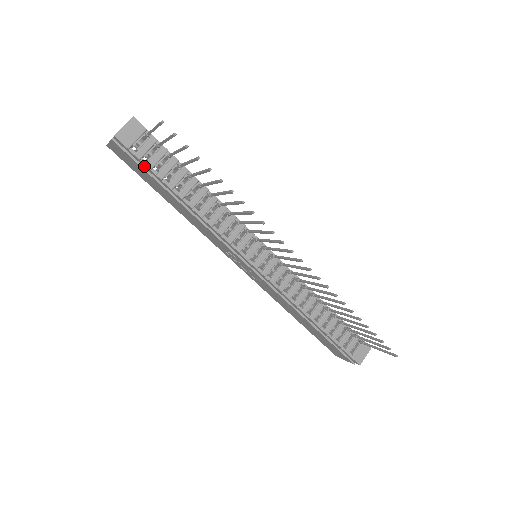
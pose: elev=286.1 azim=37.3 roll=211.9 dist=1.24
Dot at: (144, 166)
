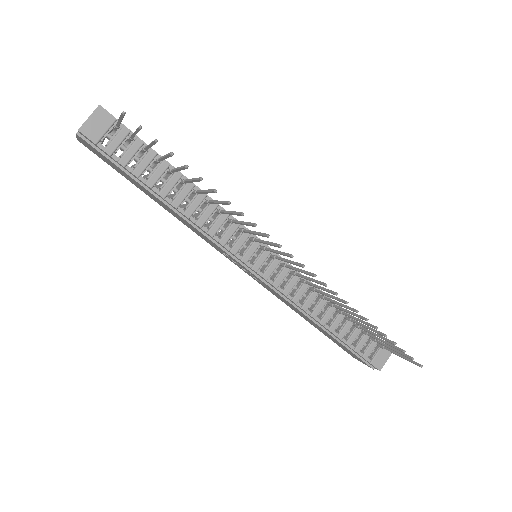
Dot at: (117, 163)
